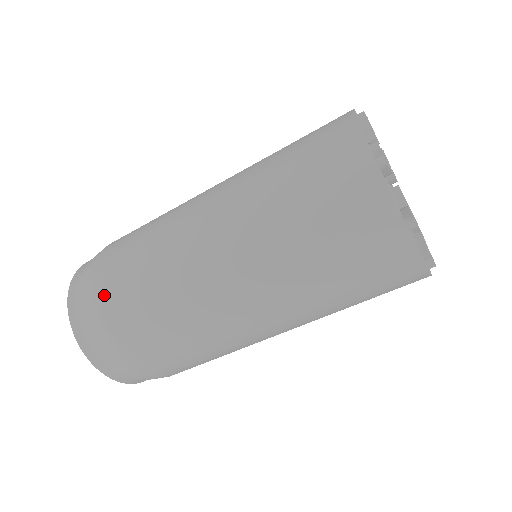
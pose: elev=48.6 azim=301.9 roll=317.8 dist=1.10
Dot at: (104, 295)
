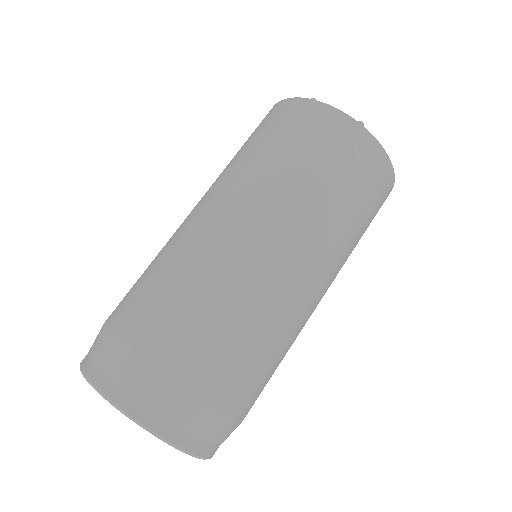
Dot at: (134, 328)
